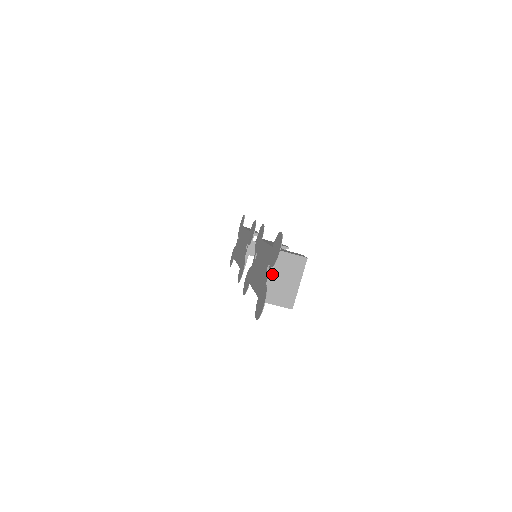
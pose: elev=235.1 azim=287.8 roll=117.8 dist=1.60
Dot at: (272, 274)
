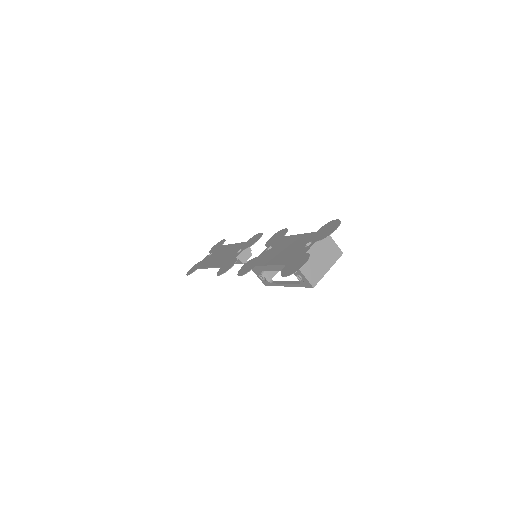
Dot at: (314, 248)
